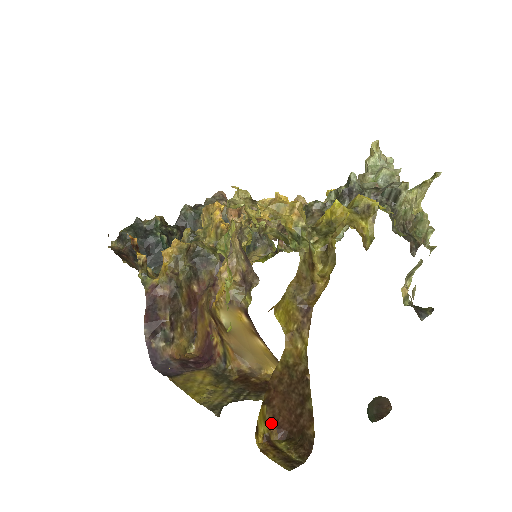
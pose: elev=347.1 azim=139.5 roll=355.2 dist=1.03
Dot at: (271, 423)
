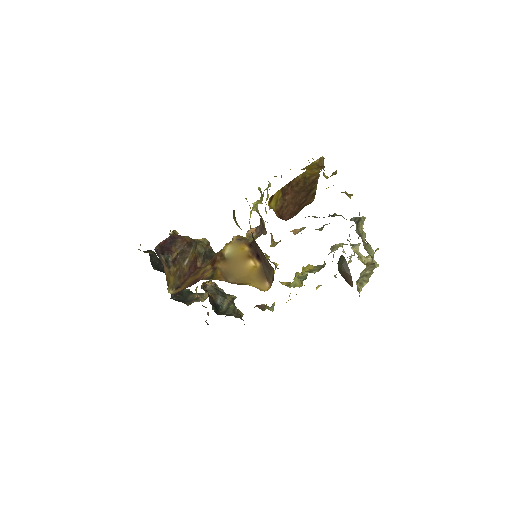
Dot at: (278, 210)
